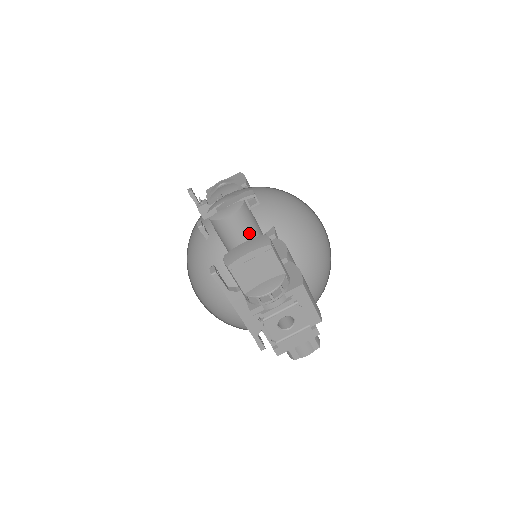
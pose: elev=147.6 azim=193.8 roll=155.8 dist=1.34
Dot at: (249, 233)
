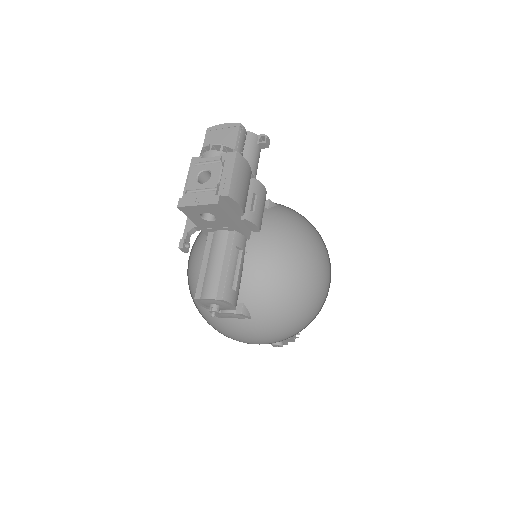
Dot at: occluded
